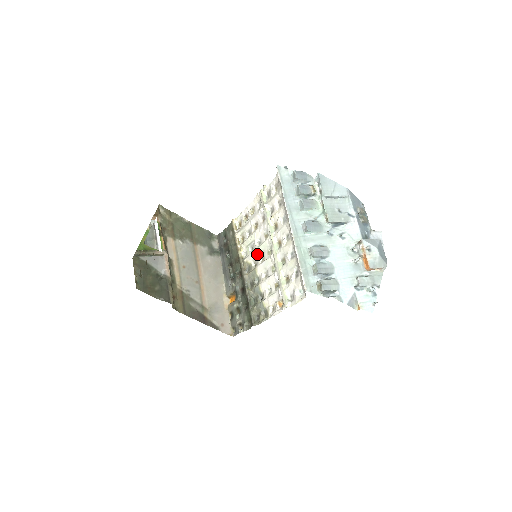
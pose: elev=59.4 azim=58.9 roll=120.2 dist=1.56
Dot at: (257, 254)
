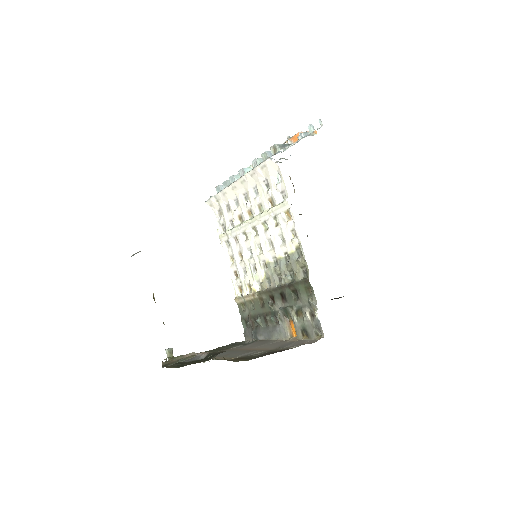
Dot at: (256, 257)
